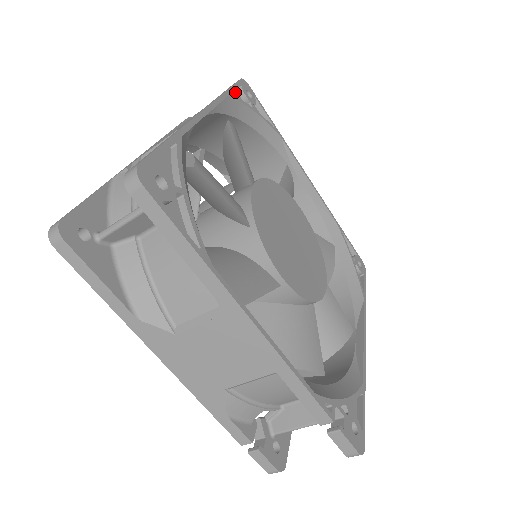
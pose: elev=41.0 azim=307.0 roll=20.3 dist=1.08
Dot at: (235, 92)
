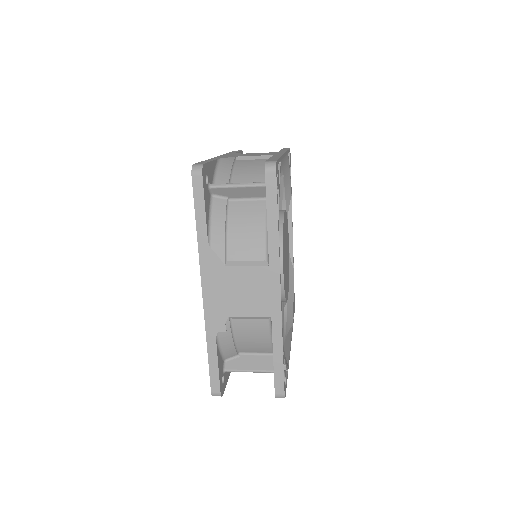
Dot at: (272, 195)
